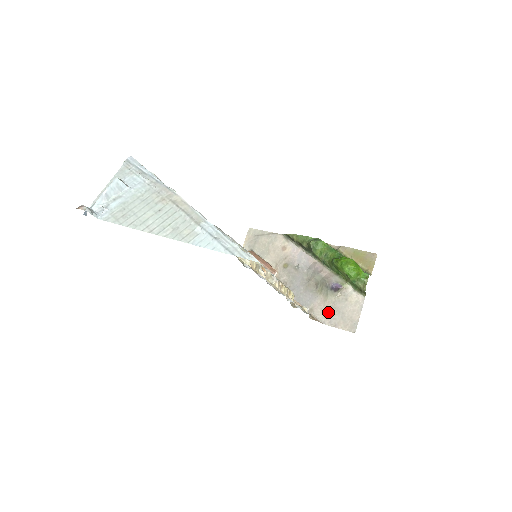
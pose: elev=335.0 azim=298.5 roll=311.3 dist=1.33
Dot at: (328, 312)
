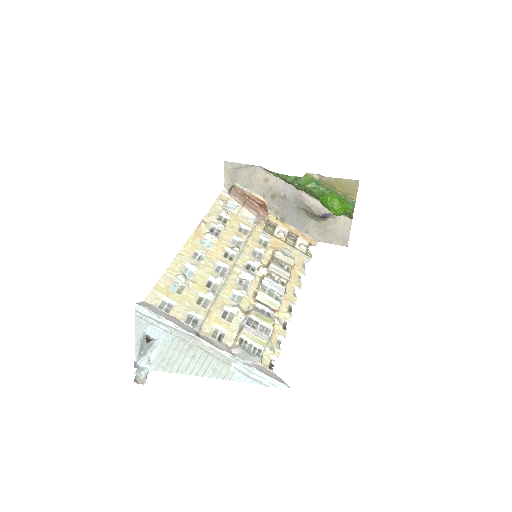
Dot at: (321, 233)
